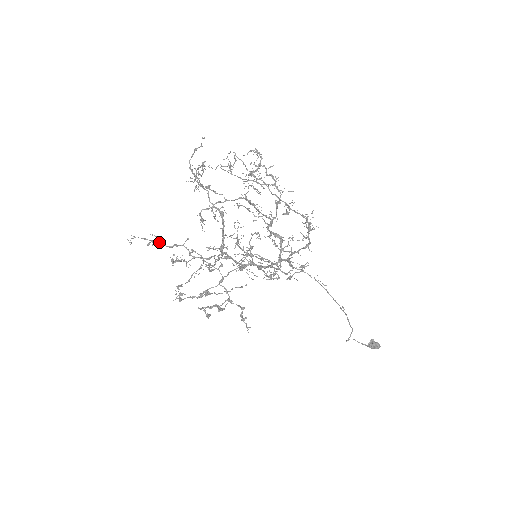
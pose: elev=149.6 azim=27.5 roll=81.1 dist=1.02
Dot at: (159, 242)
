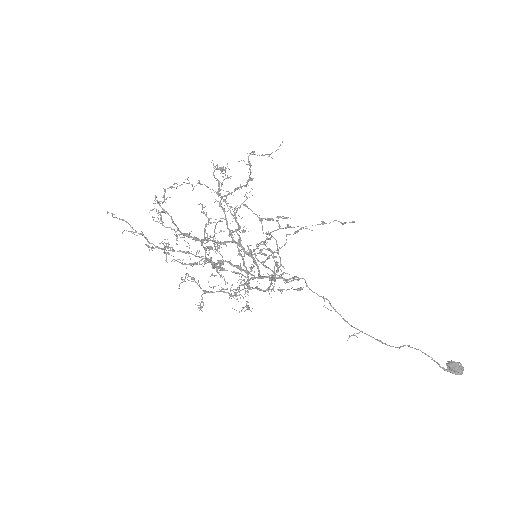
Dot at: (217, 191)
